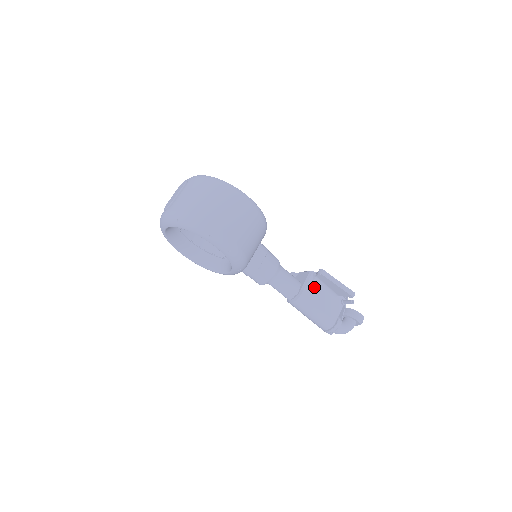
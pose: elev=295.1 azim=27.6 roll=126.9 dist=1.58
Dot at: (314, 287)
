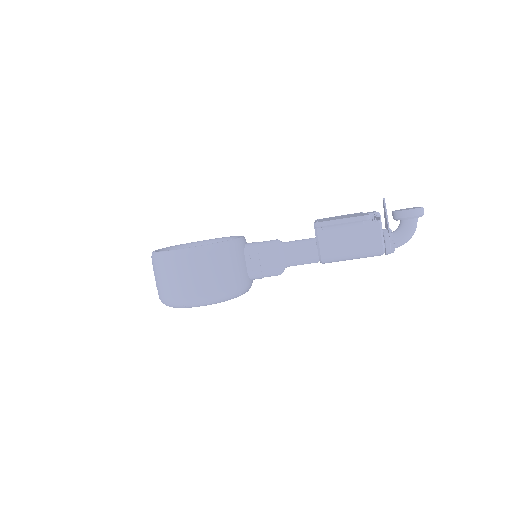
Dot at: (329, 235)
